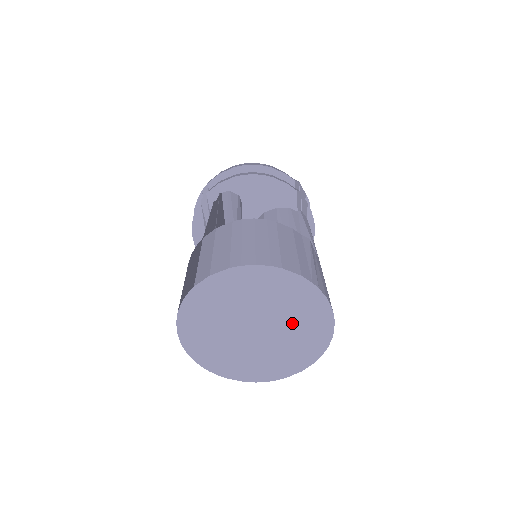
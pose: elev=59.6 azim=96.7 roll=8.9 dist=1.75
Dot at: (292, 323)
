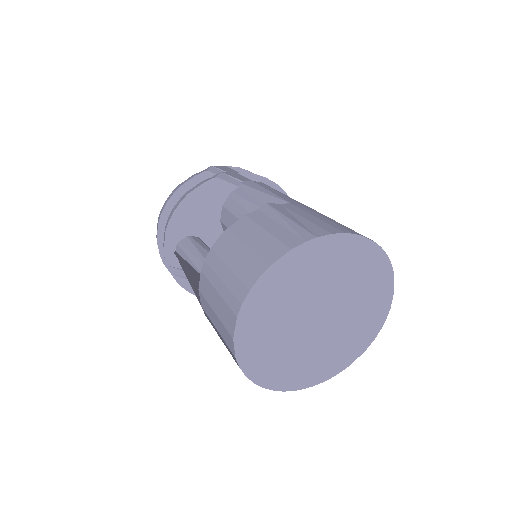
Dot at: (337, 280)
